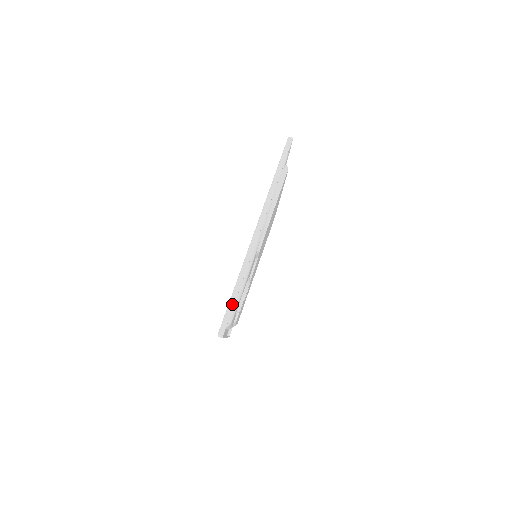
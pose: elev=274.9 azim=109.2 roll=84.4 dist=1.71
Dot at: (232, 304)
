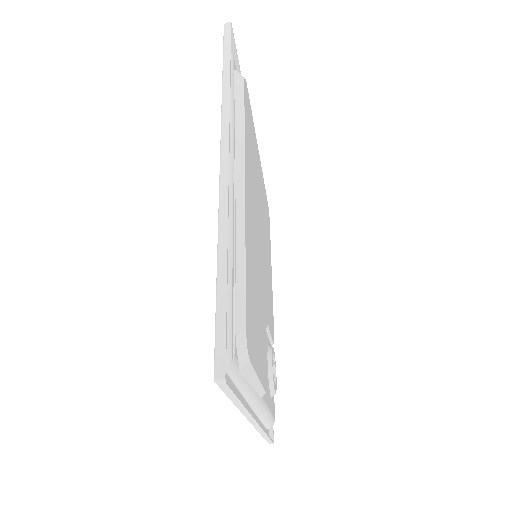
Dot at: (267, 439)
